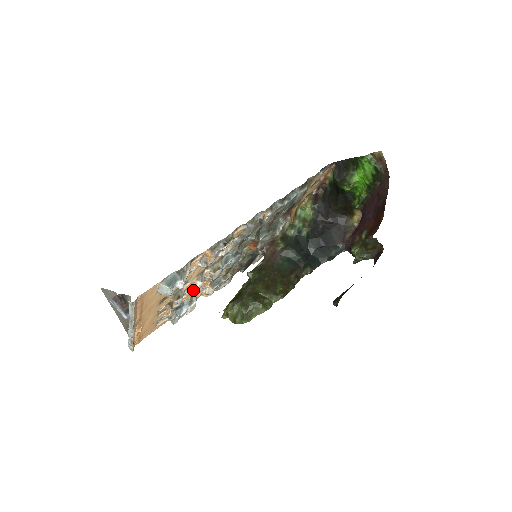
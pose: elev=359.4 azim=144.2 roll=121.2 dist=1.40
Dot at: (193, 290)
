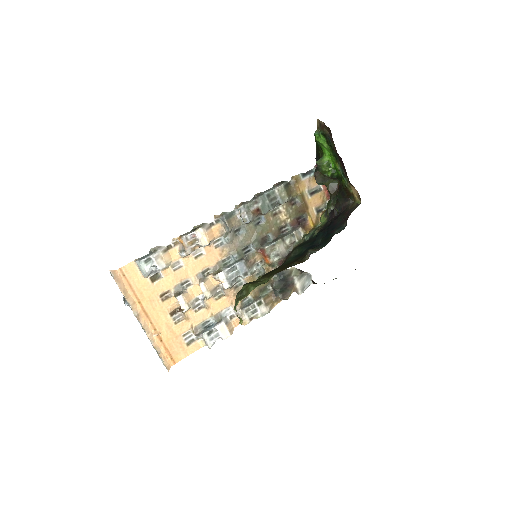
Dot at: (205, 298)
